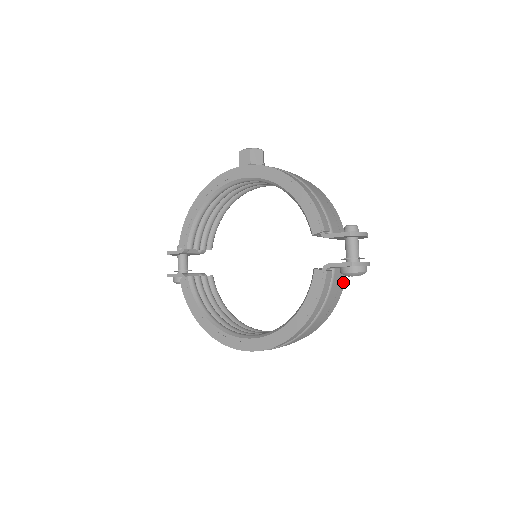
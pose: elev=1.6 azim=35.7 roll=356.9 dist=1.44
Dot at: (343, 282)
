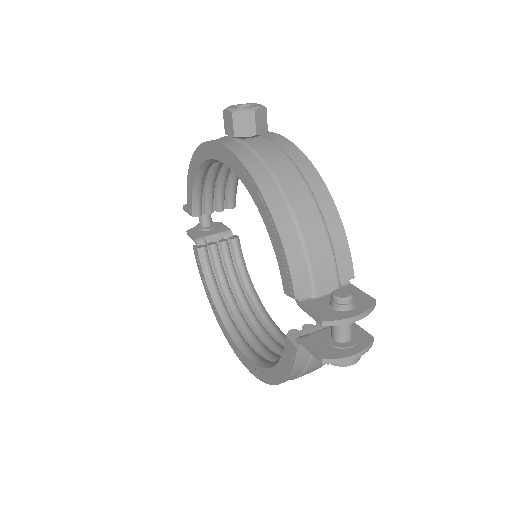
Dot at: occluded
